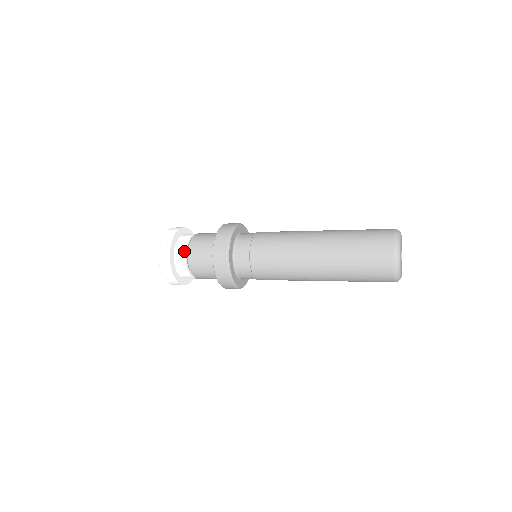
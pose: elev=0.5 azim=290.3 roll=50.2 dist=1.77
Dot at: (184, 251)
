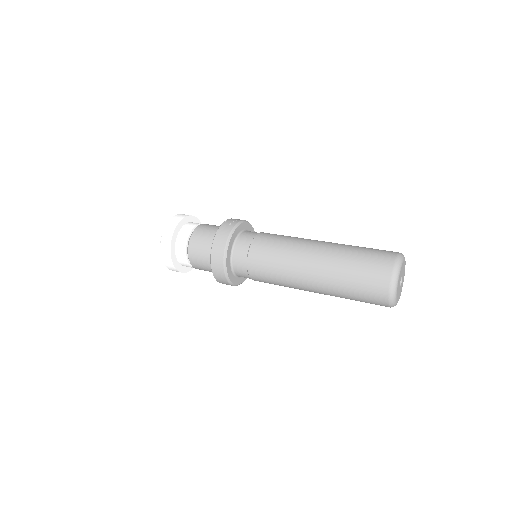
Dot at: (189, 266)
